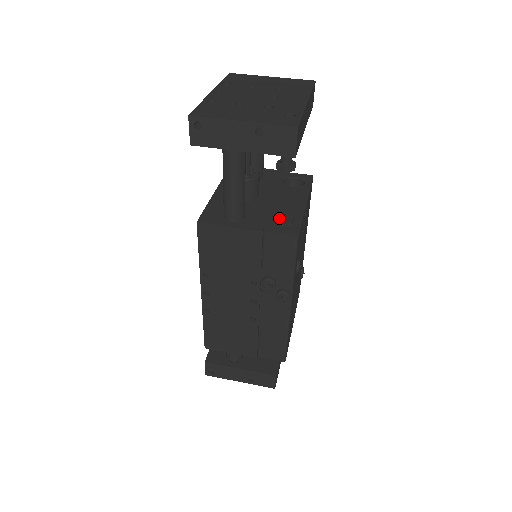
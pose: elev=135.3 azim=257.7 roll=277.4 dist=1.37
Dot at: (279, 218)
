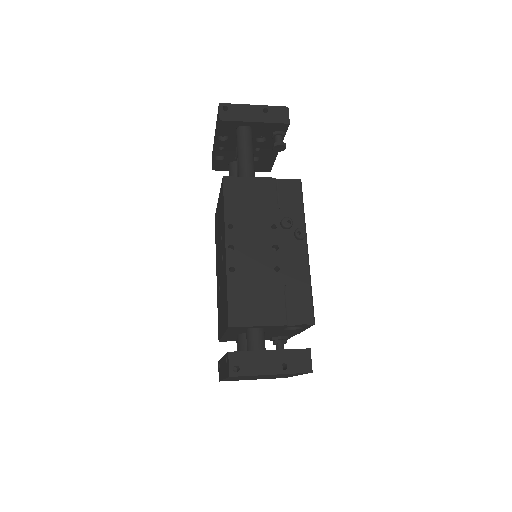
Dot at: occluded
